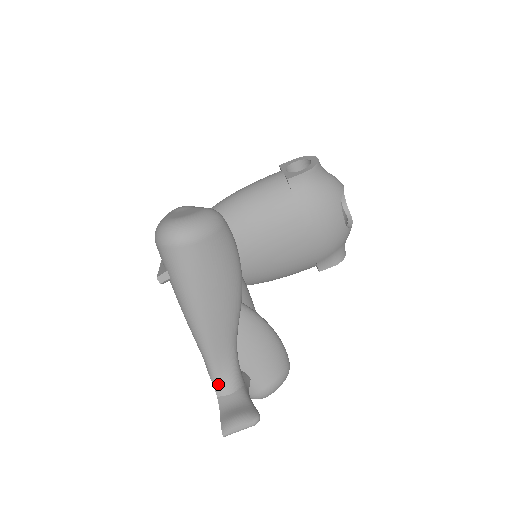
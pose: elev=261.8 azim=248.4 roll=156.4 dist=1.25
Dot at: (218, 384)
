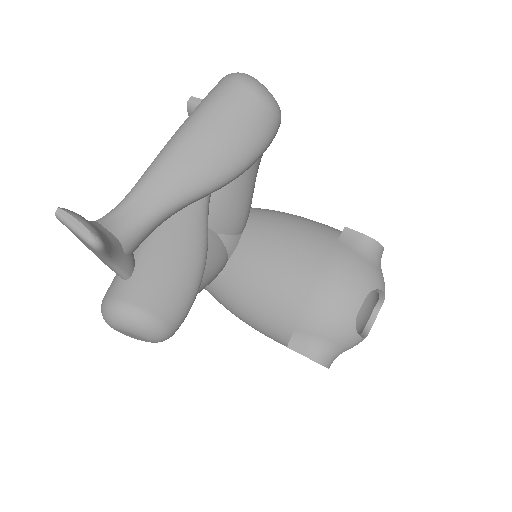
Dot at: (111, 215)
